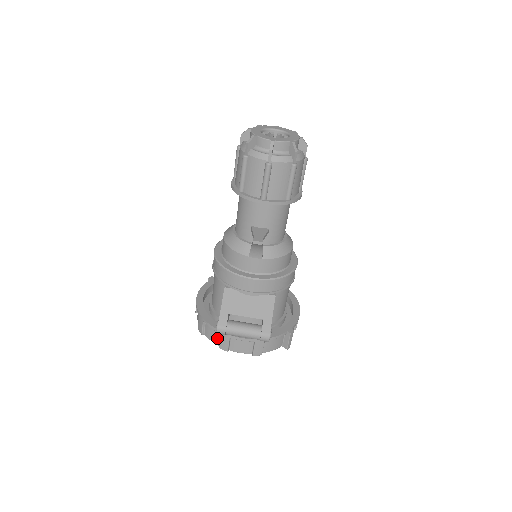
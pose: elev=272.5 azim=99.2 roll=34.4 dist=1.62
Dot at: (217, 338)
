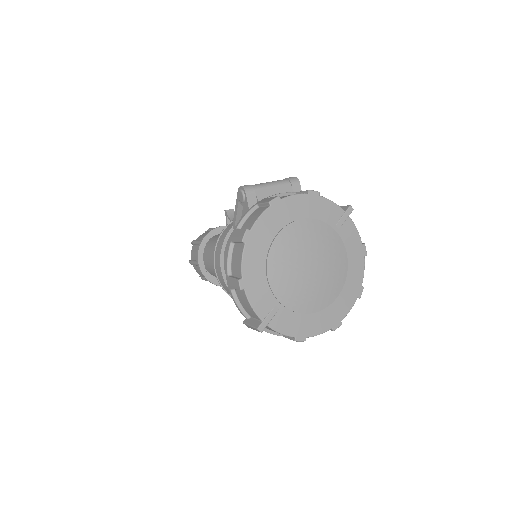
Dot at: (260, 210)
